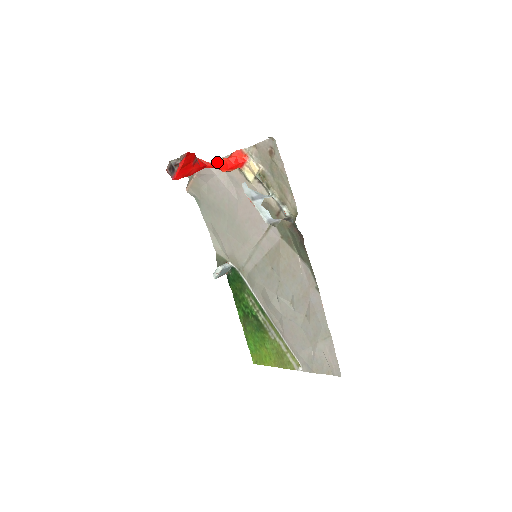
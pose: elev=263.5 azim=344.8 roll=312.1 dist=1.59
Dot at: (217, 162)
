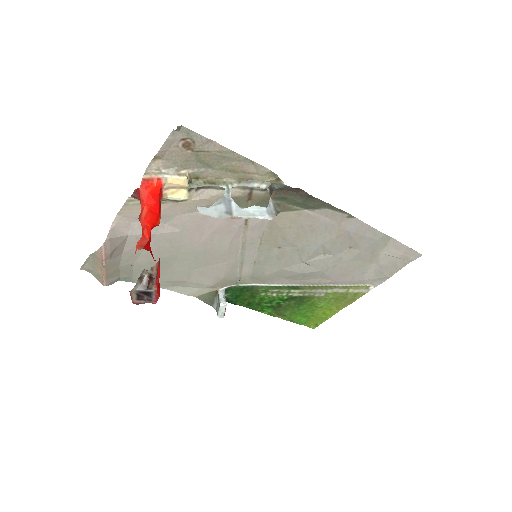
Dot at: (145, 223)
